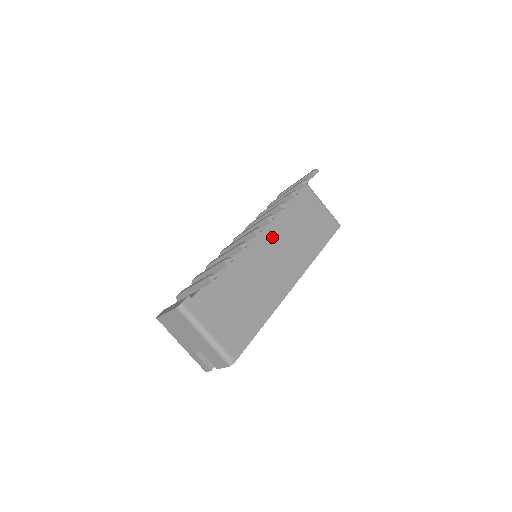
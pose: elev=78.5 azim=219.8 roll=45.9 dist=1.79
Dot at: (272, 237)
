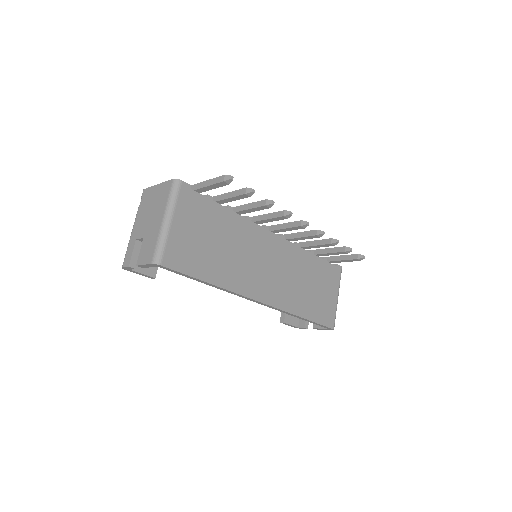
Dot at: (284, 255)
